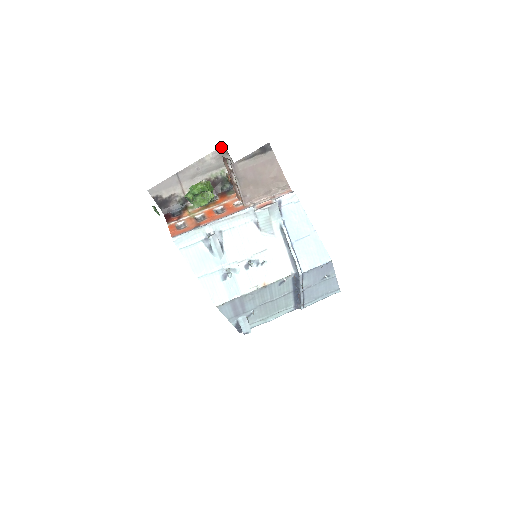
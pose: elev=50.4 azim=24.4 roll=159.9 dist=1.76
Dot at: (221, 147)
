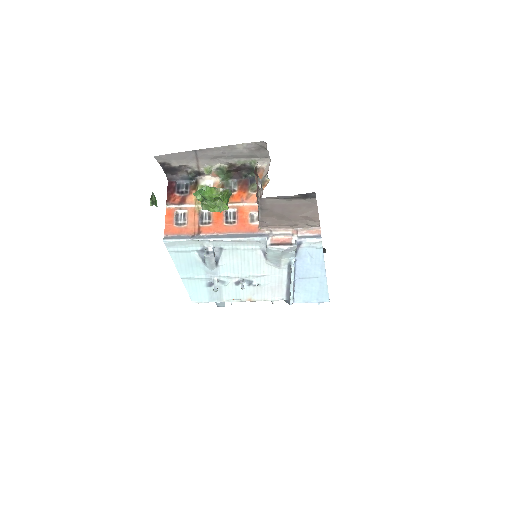
Dot at: (261, 141)
